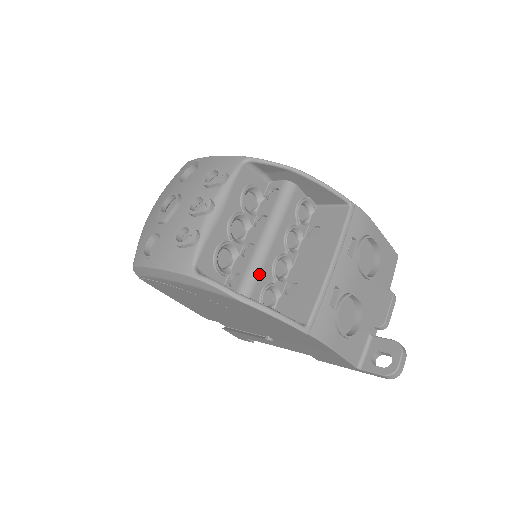
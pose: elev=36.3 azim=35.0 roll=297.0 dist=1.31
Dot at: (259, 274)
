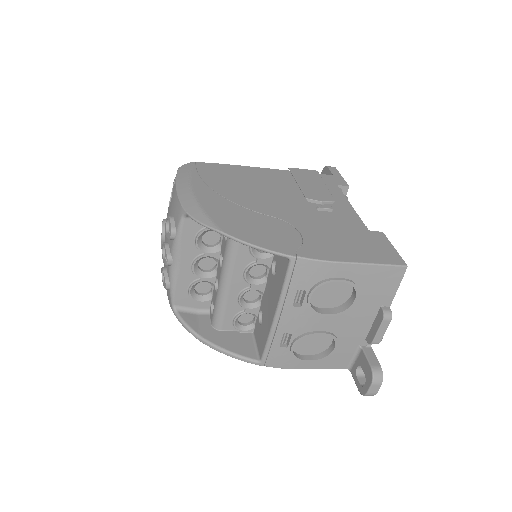
Dot at: (224, 311)
